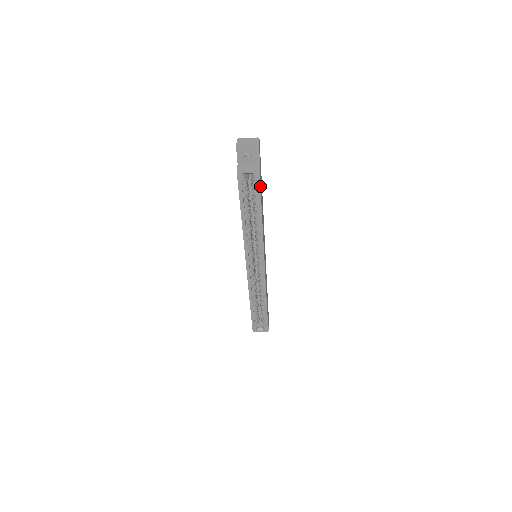
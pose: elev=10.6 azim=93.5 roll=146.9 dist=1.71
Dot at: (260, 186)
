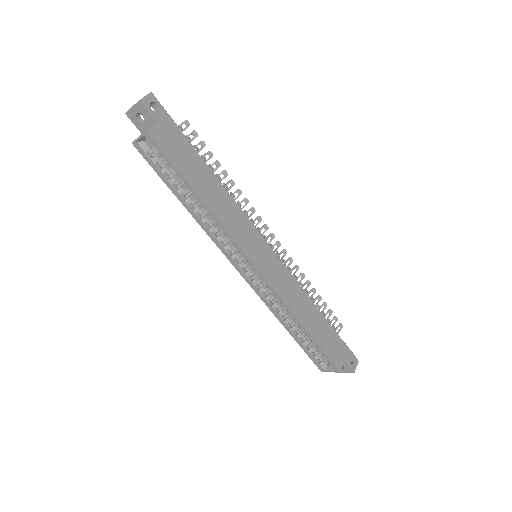
Dot at: (163, 151)
